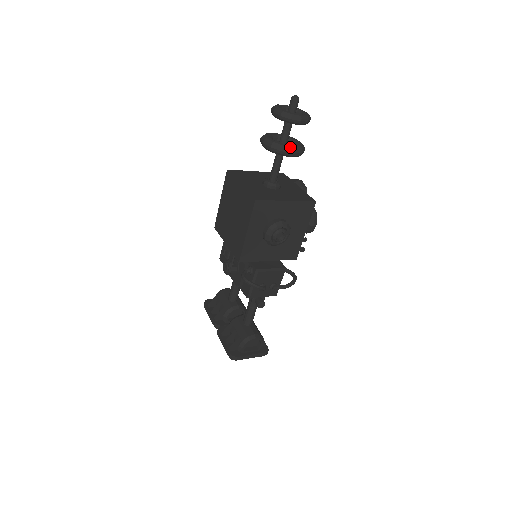
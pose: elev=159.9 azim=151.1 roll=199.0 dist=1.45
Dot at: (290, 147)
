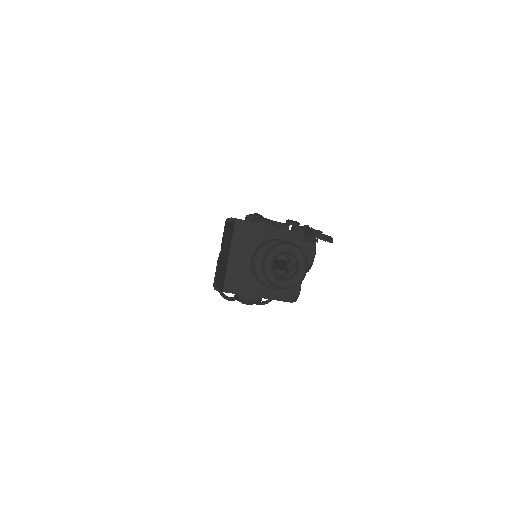
Dot at: (270, 285)
